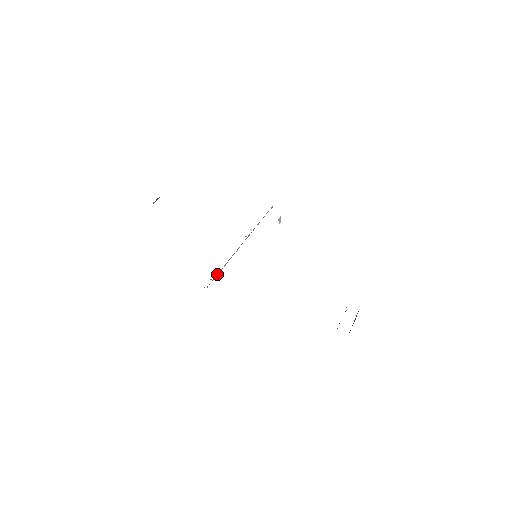
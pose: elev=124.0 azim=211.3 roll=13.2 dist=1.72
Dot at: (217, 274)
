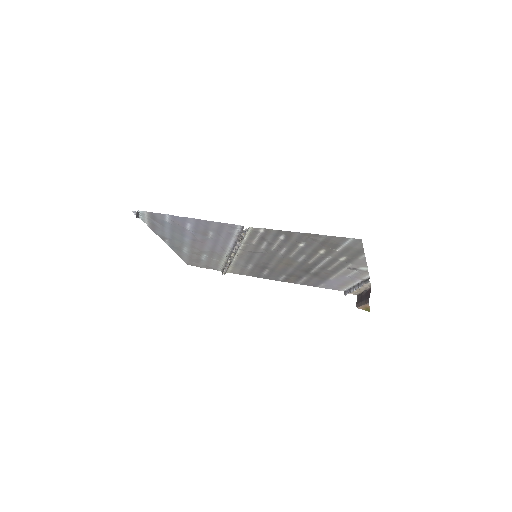
Dot at: (244, 236)
